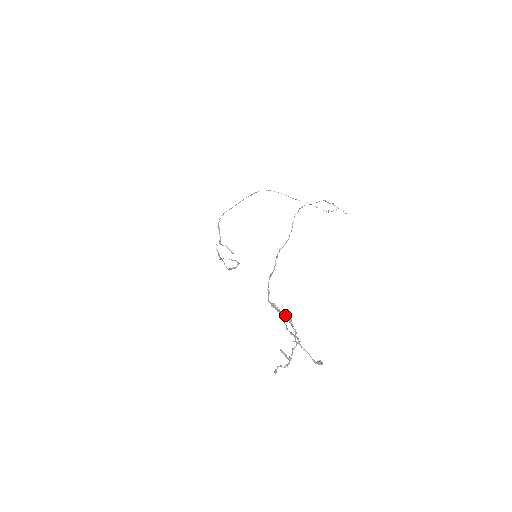
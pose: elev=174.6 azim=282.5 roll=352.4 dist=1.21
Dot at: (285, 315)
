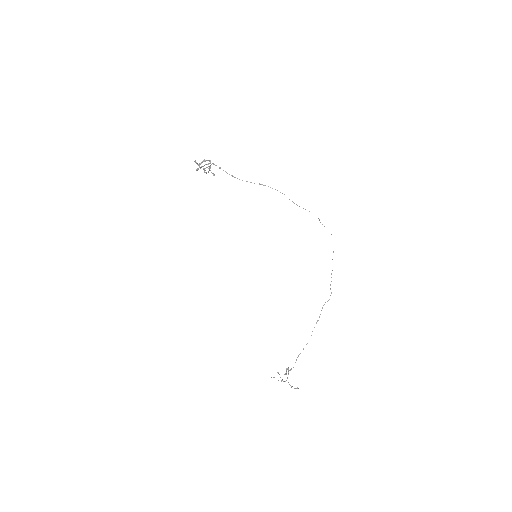
Dot at: occluded
